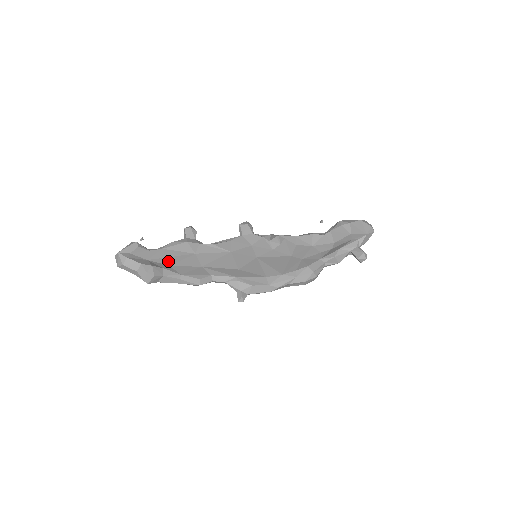
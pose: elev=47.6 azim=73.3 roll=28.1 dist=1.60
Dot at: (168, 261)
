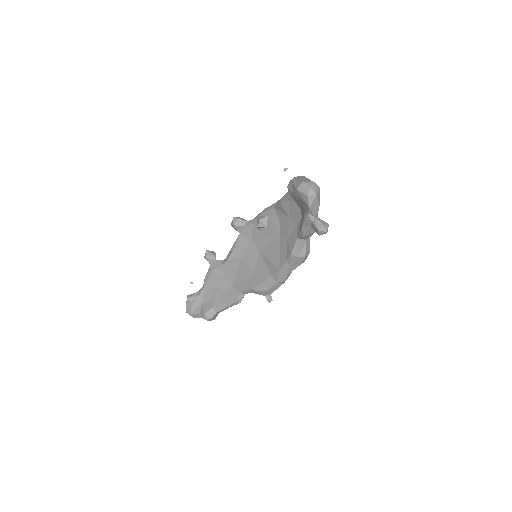
Dot at: (212, 296)
